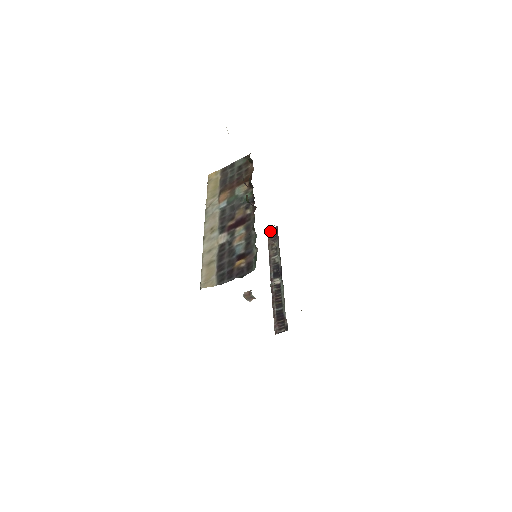
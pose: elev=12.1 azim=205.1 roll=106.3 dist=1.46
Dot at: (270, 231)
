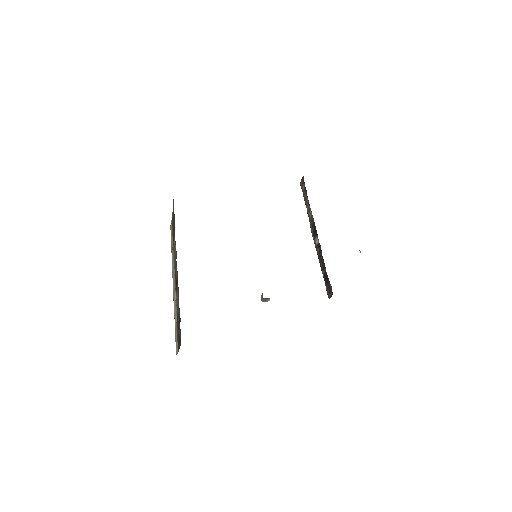
Dot at: (301, 184)
